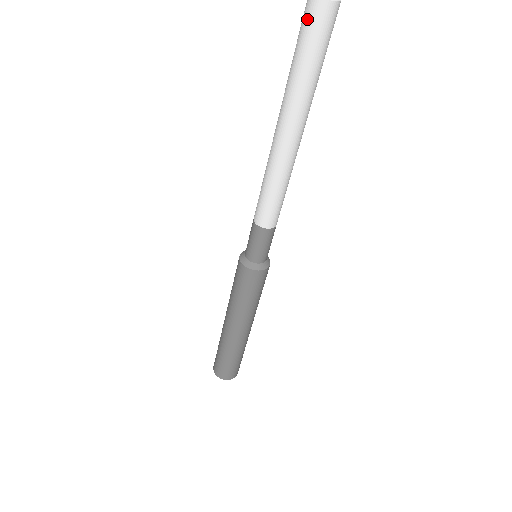
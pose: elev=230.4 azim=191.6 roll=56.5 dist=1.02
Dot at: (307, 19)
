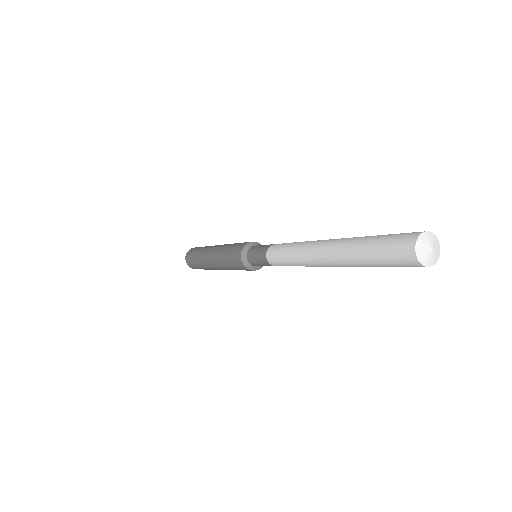
Dot at: (398, 246)
